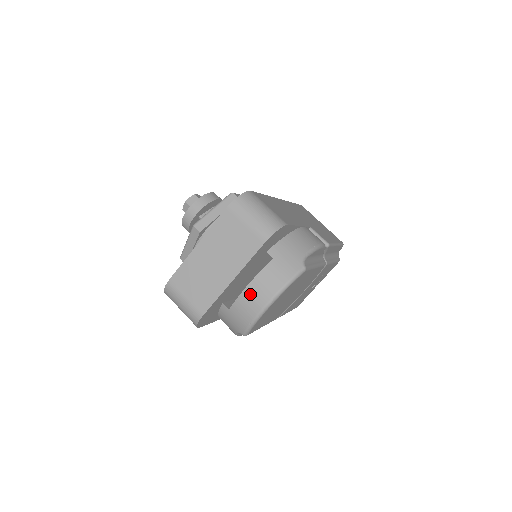
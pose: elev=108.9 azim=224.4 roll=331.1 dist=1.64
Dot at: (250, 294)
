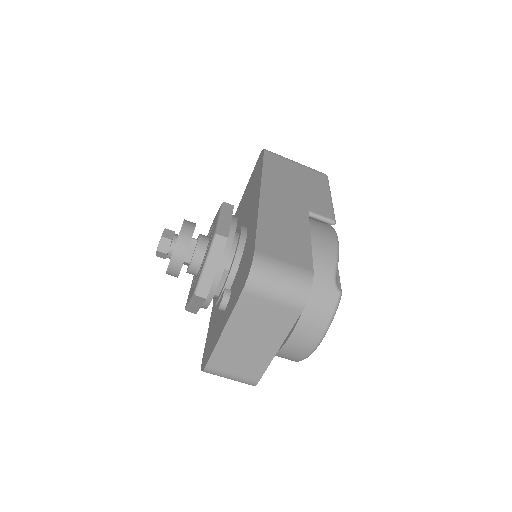
Dot at: (296, 342)
